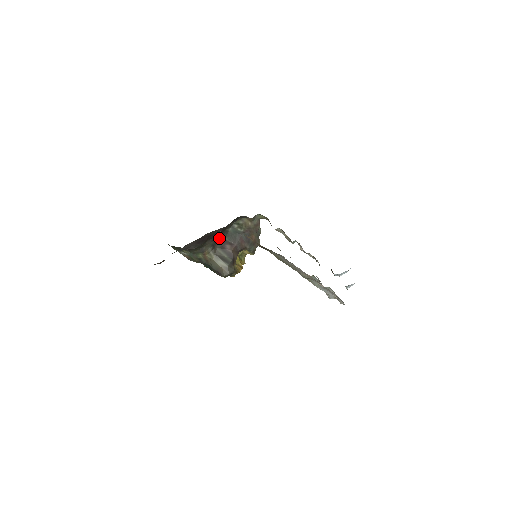
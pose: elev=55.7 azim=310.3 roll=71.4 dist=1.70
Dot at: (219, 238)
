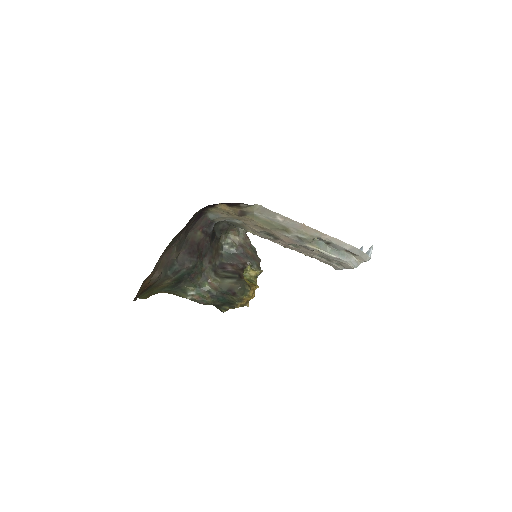
Dot at: (216, 262)
